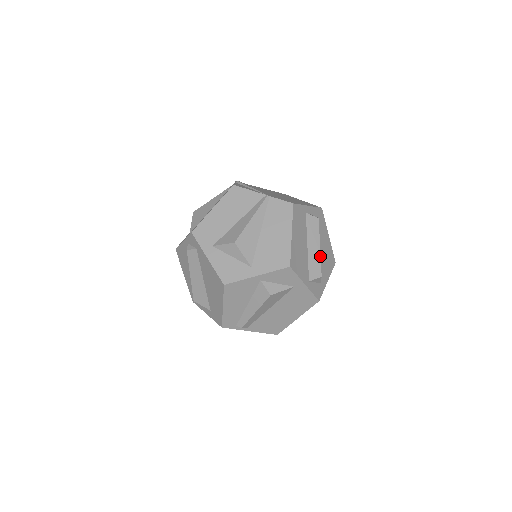
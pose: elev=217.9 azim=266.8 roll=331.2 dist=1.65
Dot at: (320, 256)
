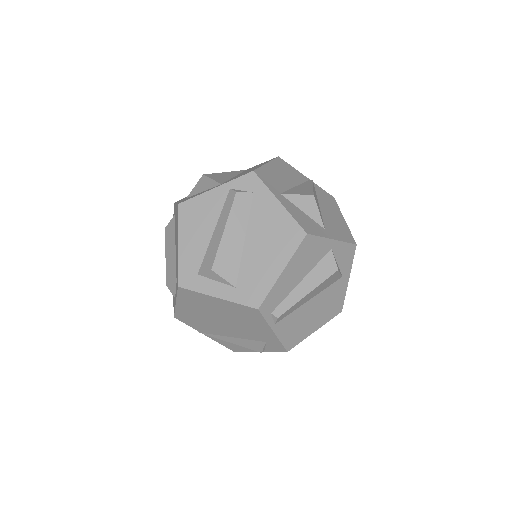
Dot at: occluded
